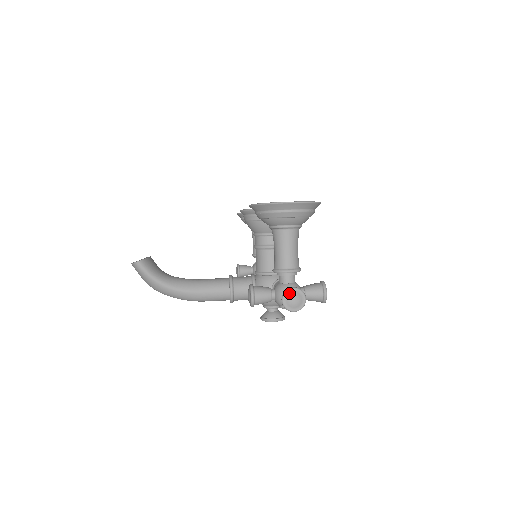
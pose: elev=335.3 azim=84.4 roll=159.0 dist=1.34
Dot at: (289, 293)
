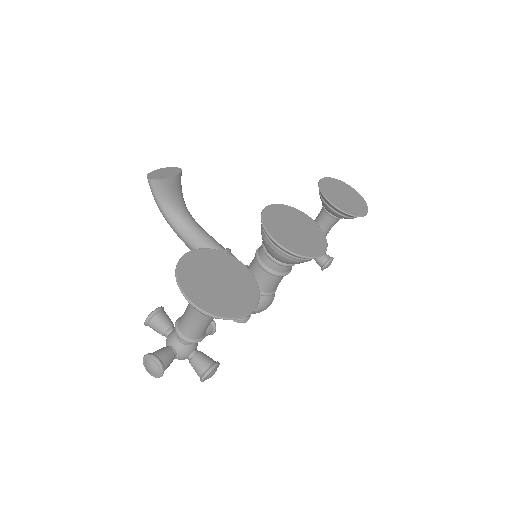
Dot at: (150, 359)
